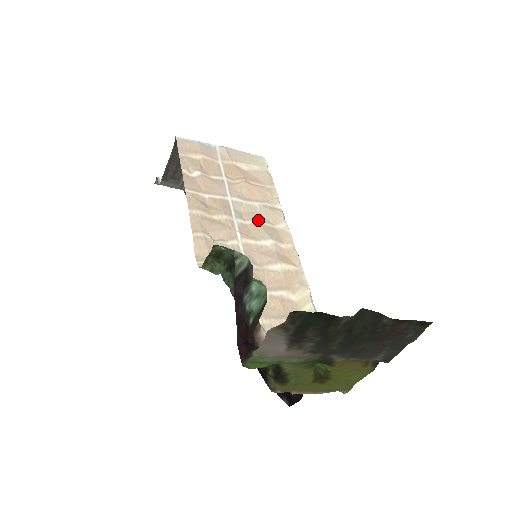
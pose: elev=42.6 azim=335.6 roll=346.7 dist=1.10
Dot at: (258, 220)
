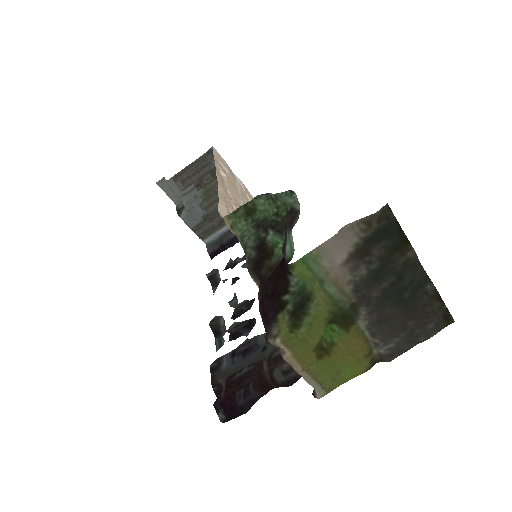
Dot at: occluded
